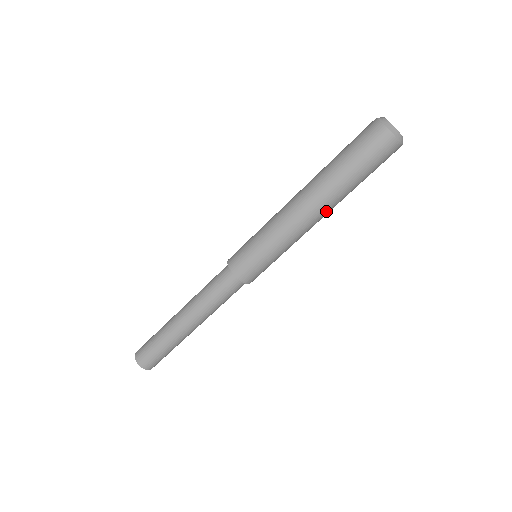
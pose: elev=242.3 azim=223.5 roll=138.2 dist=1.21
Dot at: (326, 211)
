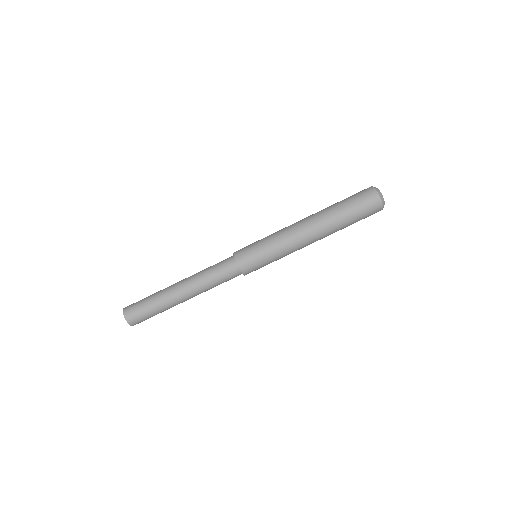
Dot at: (320, 239)
